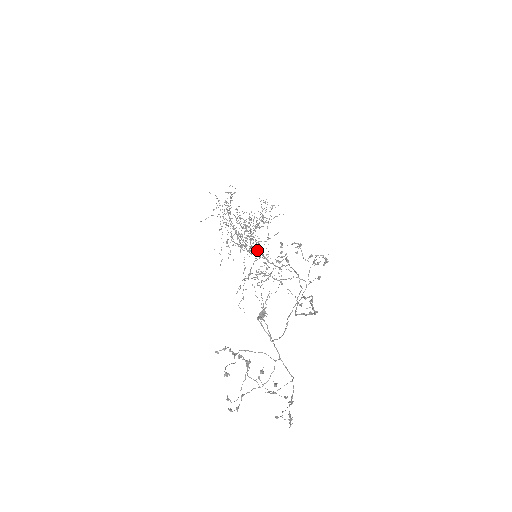
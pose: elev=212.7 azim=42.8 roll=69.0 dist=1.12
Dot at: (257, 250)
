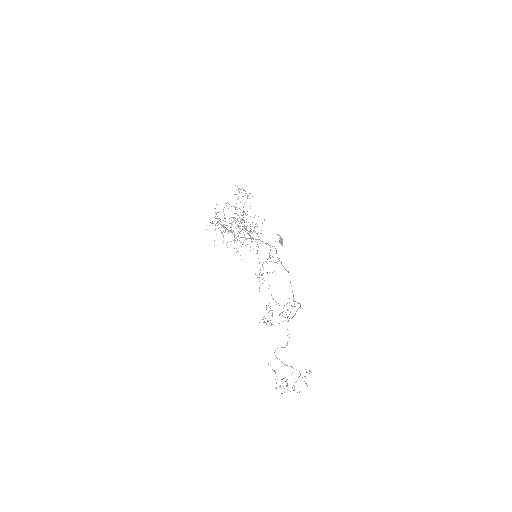
Dot at: occluded
